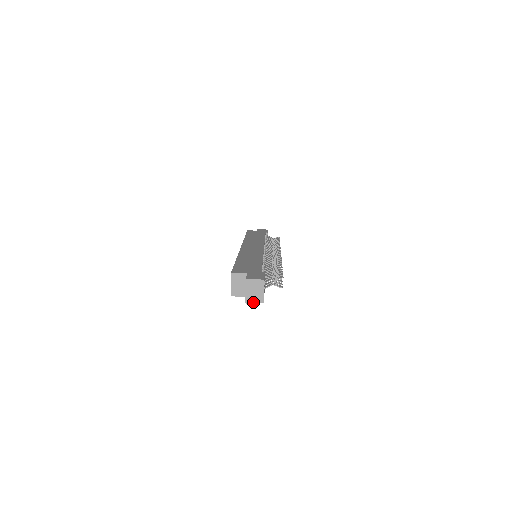
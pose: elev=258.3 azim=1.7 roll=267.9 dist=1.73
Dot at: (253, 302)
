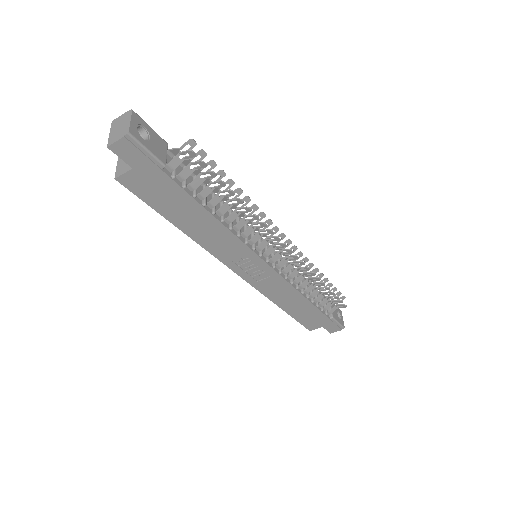
Dot at: (116, 140)
